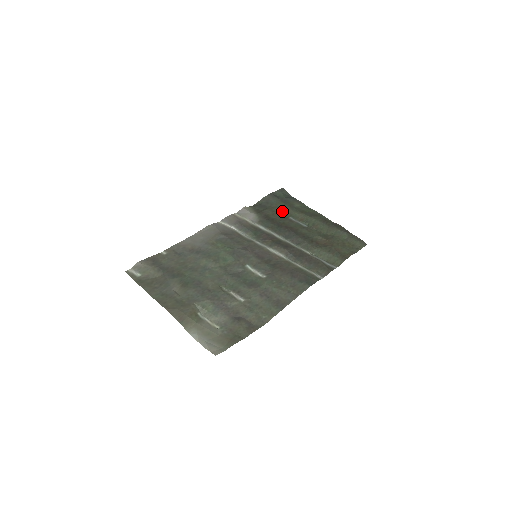
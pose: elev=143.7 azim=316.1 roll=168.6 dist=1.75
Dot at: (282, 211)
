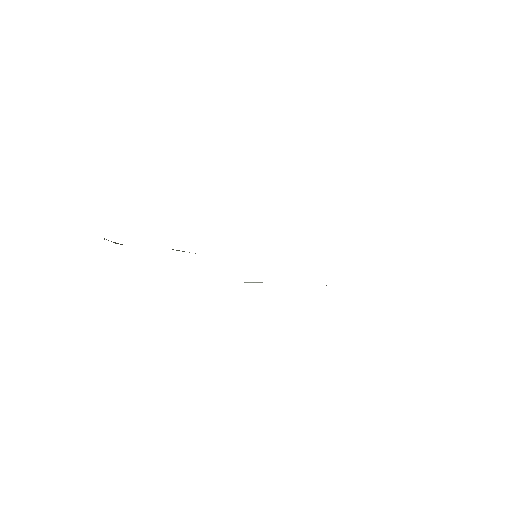
Dot at: occluded
